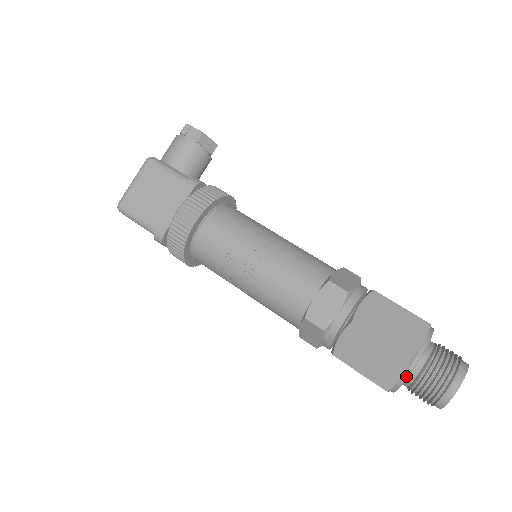
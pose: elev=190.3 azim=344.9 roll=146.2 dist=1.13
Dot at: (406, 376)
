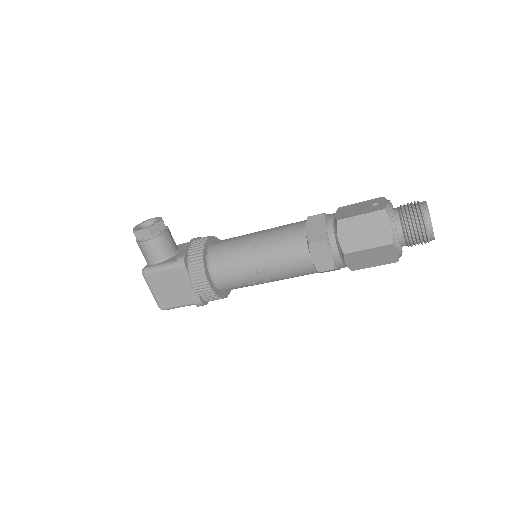
Dot at: (399, 250)
